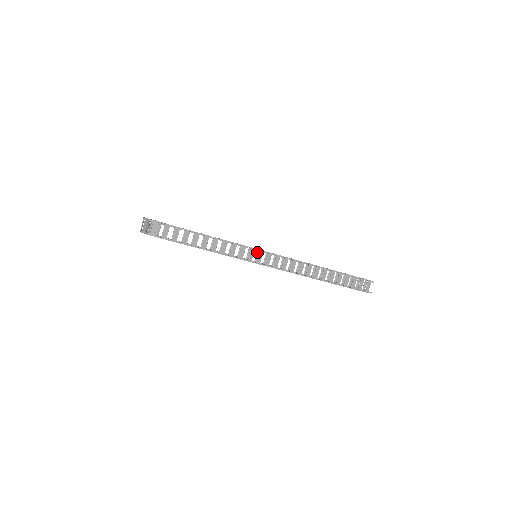
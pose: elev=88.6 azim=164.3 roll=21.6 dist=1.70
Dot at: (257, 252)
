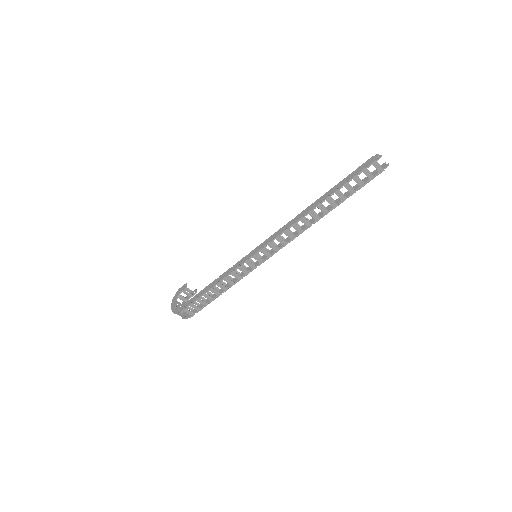
Dot at: occluded
